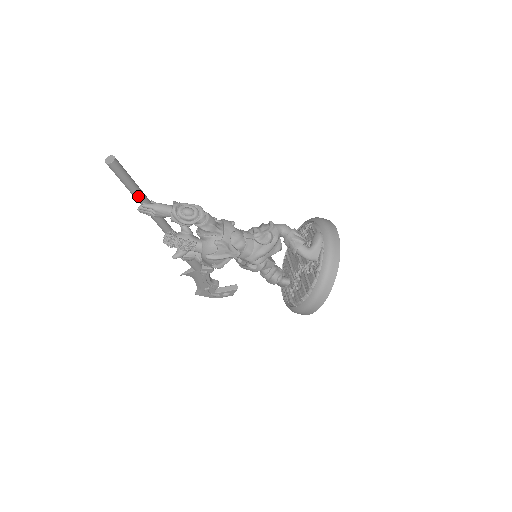
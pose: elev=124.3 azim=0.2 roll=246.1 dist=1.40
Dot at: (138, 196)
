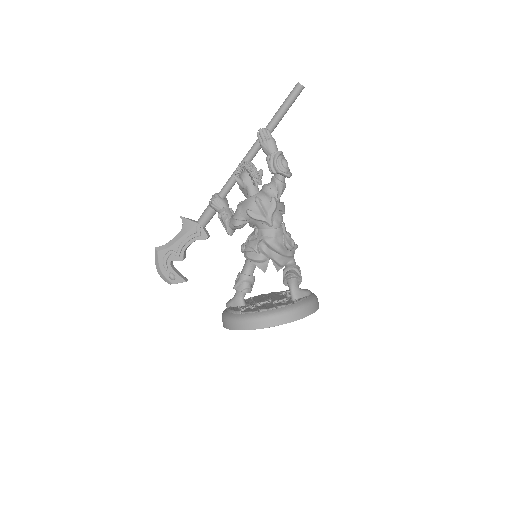
Dot at: (275, 122)
